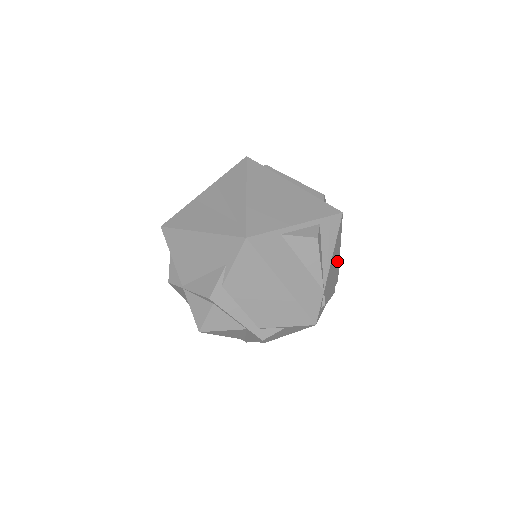
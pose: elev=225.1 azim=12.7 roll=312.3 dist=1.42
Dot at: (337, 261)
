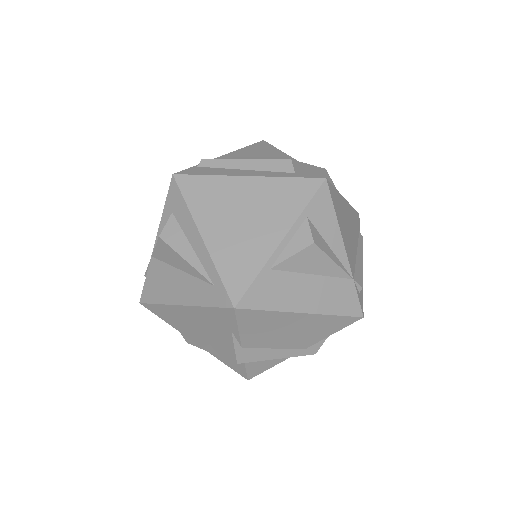
Dot at: (348, 213)
